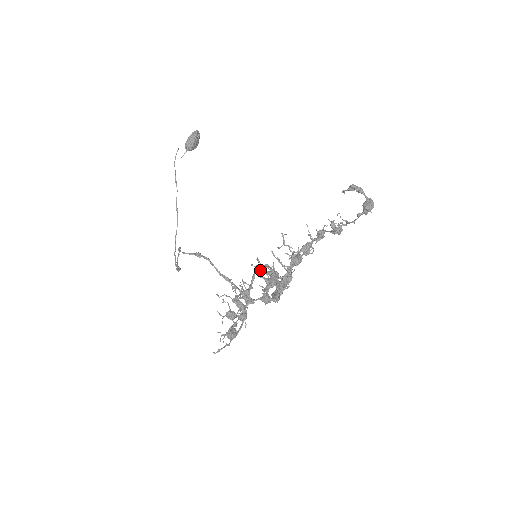
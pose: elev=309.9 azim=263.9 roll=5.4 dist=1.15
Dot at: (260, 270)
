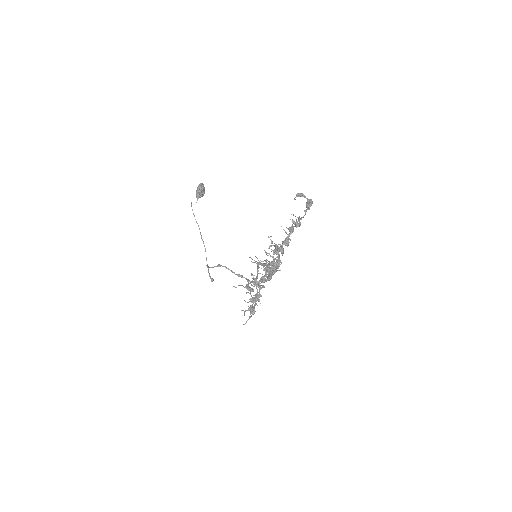
Dot at: (260, 264)
